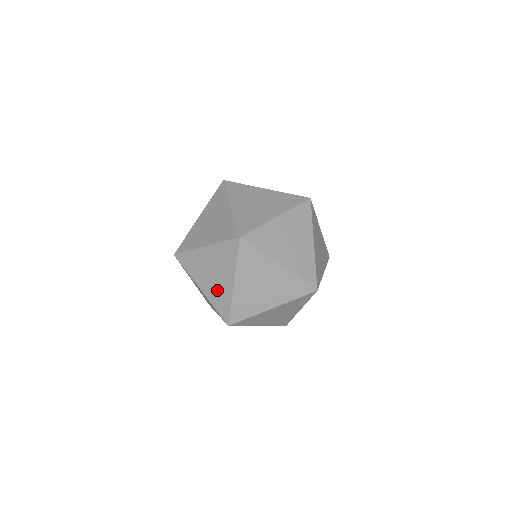
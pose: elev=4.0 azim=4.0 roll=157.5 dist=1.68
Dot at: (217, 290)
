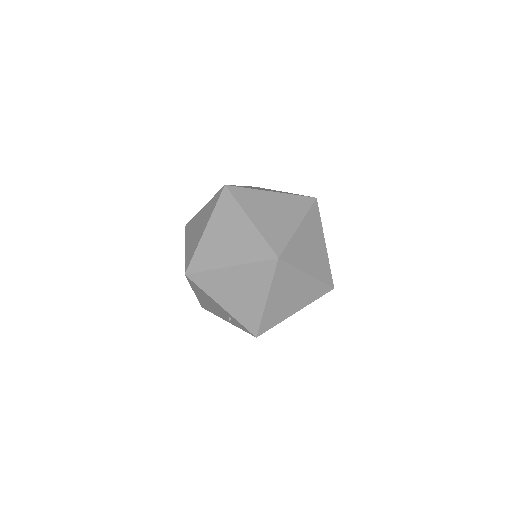
Dot at: (243, 245)
